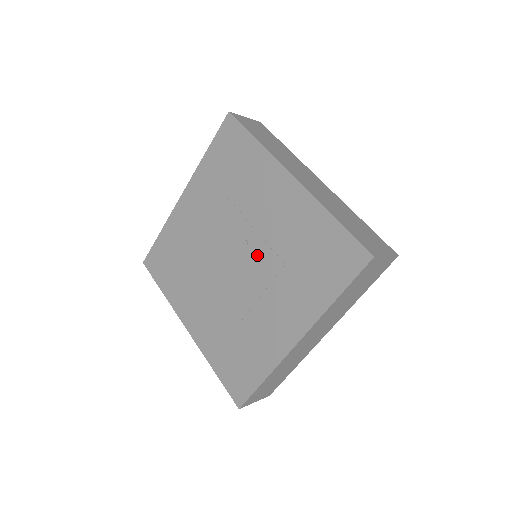
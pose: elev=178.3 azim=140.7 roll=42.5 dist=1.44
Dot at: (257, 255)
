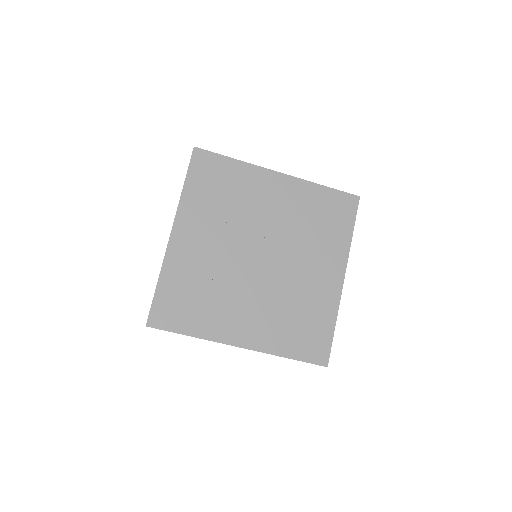
Dot at: (280, 240)
